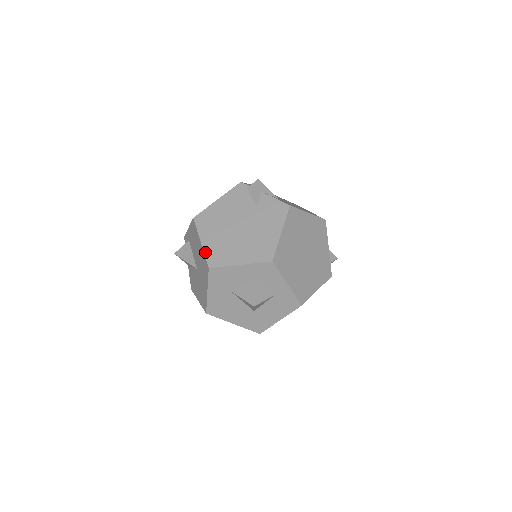
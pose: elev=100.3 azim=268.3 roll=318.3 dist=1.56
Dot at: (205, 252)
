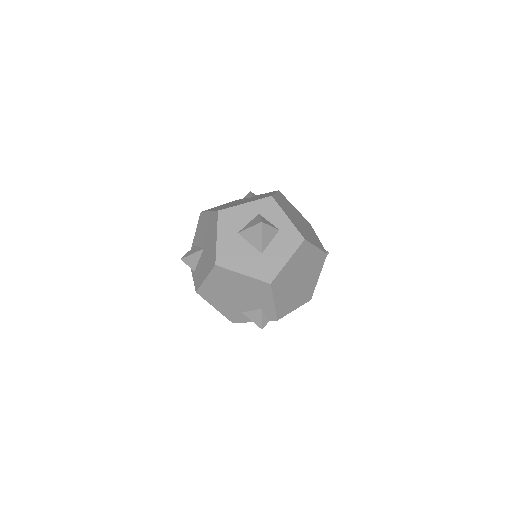
Dot at: (213, 210)
